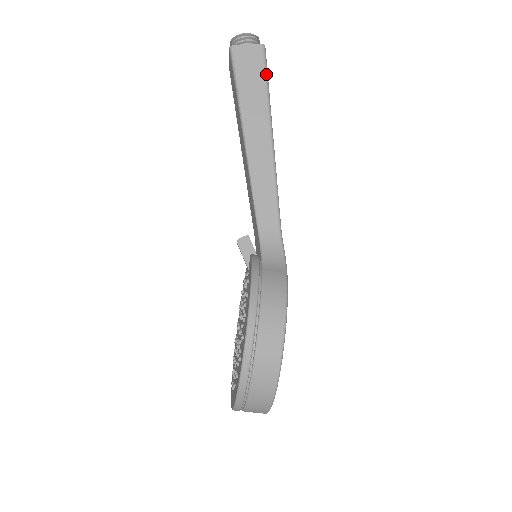
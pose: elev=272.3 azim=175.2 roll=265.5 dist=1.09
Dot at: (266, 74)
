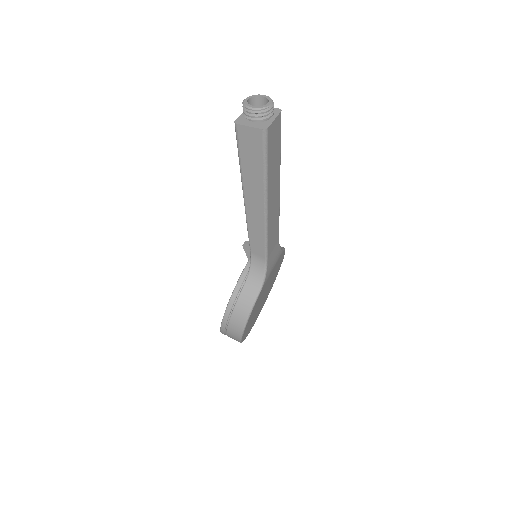
Dot at: (265, 155)
